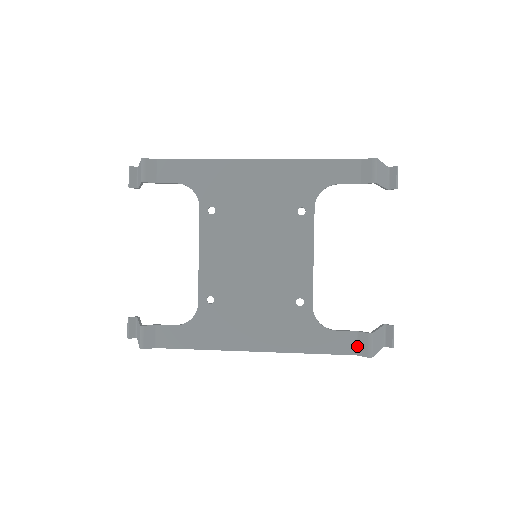
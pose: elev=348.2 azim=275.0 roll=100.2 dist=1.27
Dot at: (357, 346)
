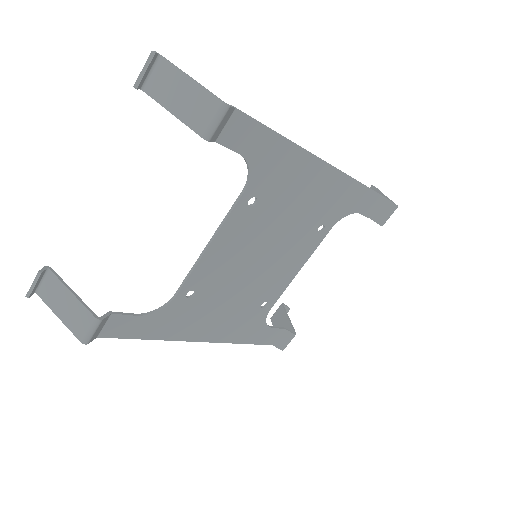
Dot at: (278, 339)
